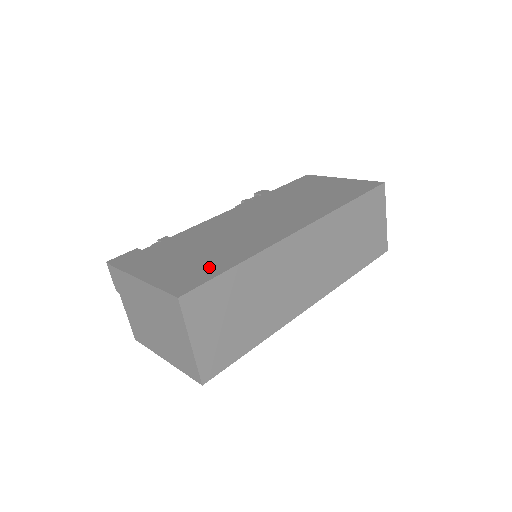
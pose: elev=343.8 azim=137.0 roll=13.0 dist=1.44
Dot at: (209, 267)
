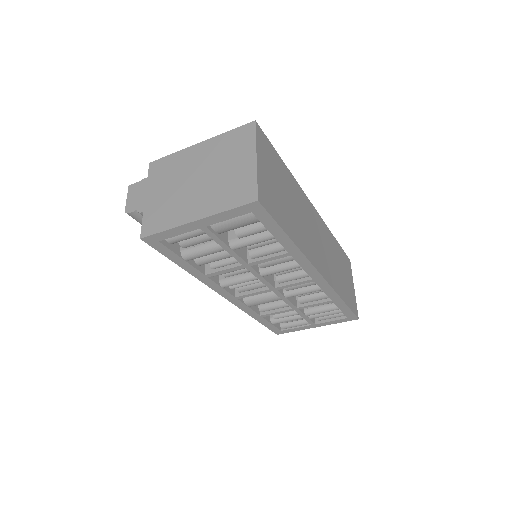
Dot at: occluded
